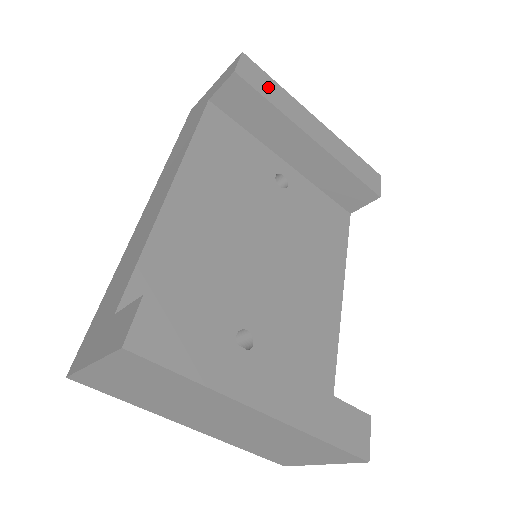
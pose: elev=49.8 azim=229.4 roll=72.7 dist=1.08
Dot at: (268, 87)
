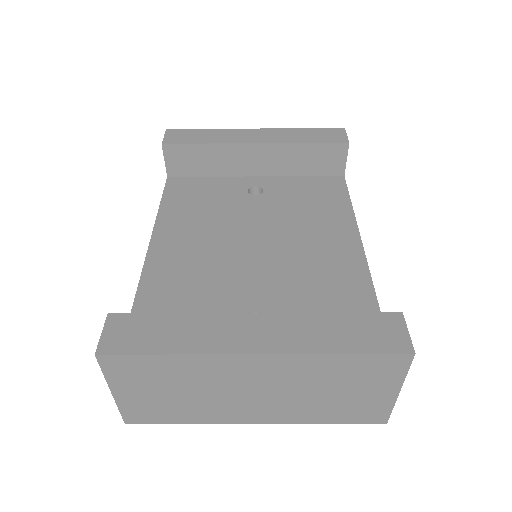
Dot at: (196, 136)
